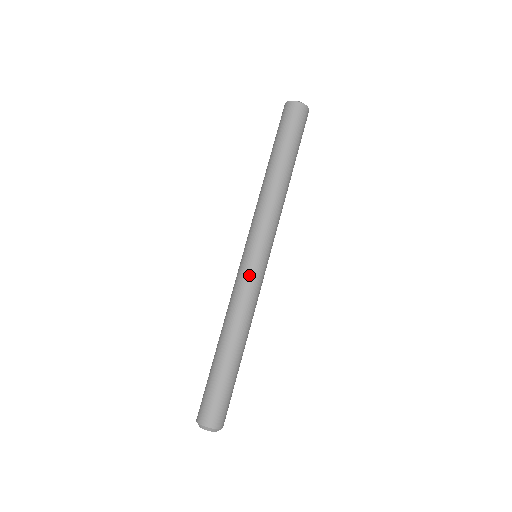
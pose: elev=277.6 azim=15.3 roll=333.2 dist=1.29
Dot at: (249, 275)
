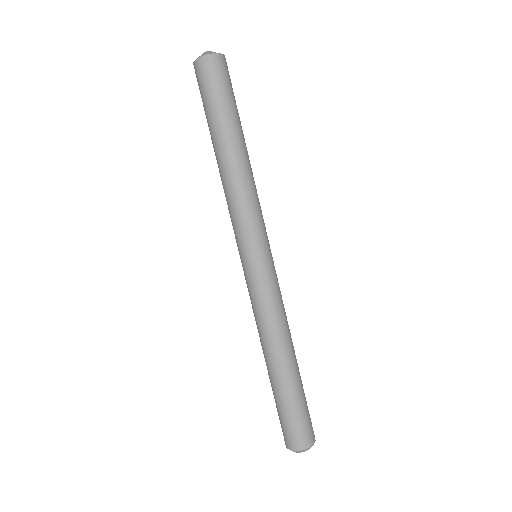
Dot at: (264, 282)
